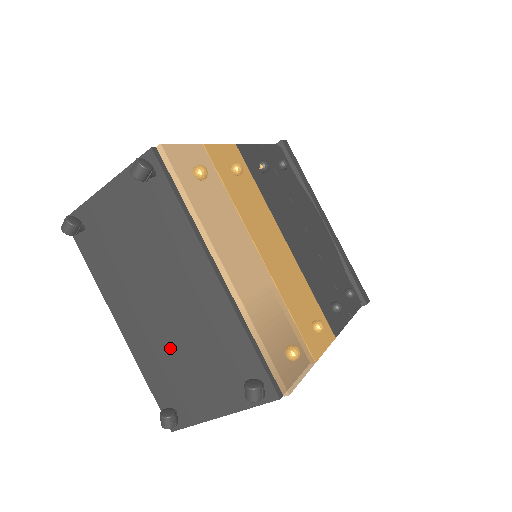
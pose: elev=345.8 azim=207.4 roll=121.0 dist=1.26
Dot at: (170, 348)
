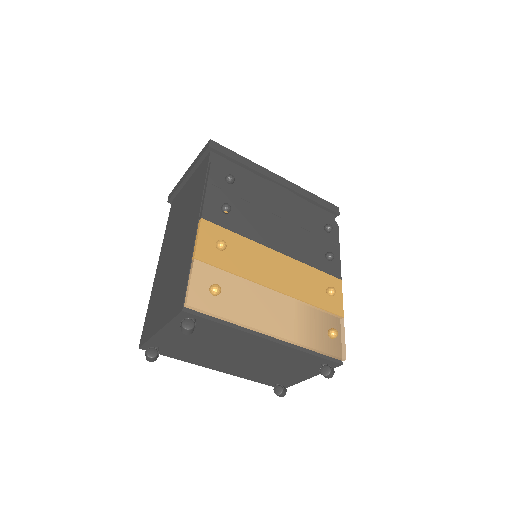
Dot at: (260, 368)
